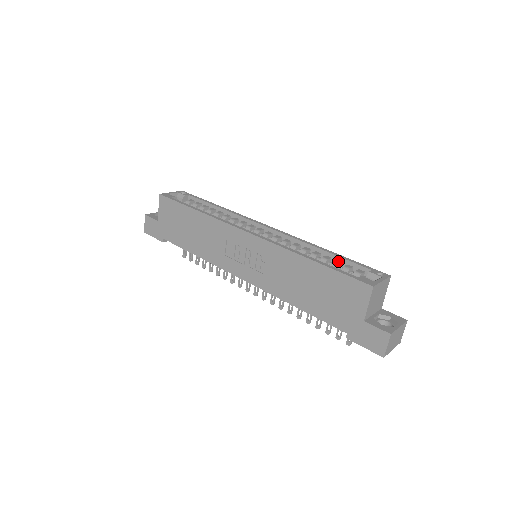
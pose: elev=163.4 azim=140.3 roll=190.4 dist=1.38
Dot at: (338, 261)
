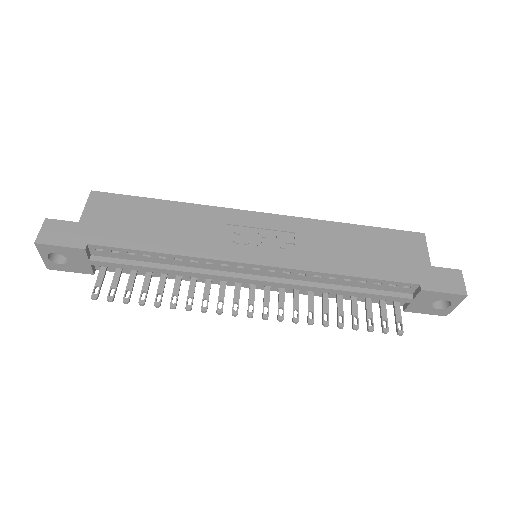
Dot at: occluded
